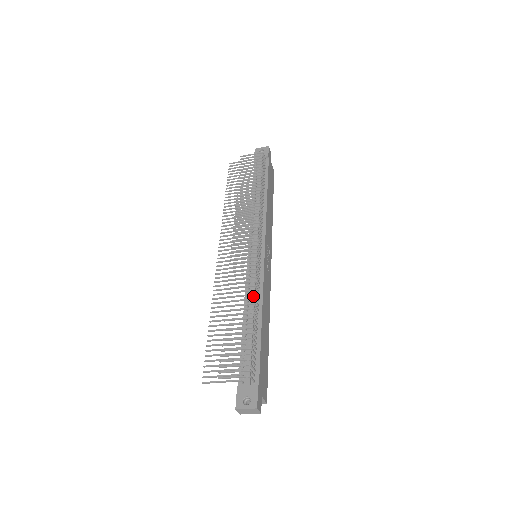
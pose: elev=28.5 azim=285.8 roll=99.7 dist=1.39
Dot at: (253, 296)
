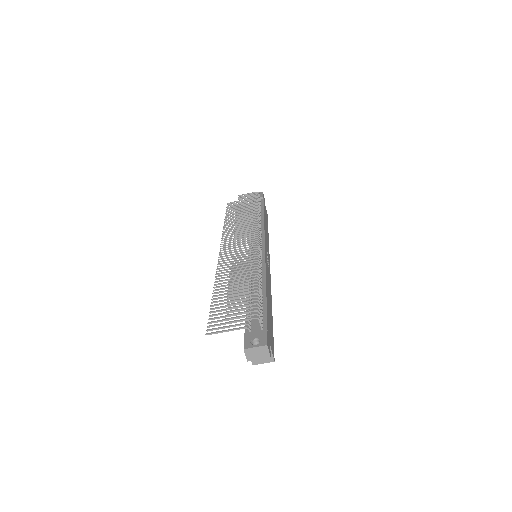
Dot at: (256, 274)
